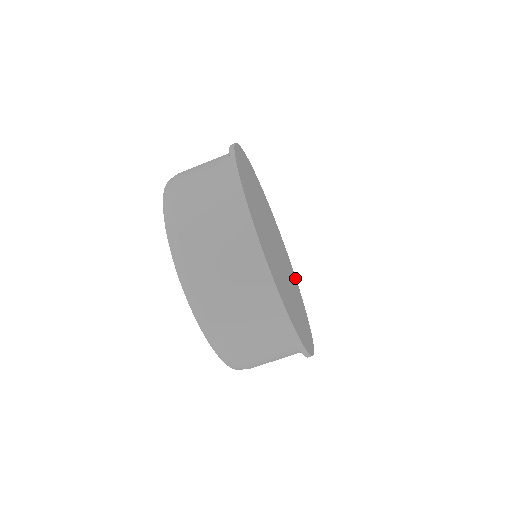
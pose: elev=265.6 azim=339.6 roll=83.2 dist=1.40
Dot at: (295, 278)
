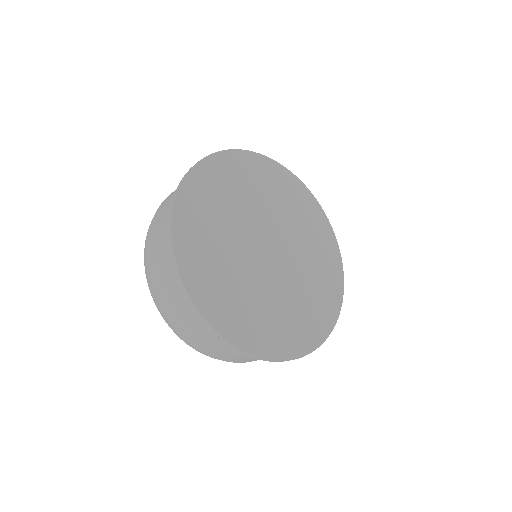
Dot at: (338, 294)
